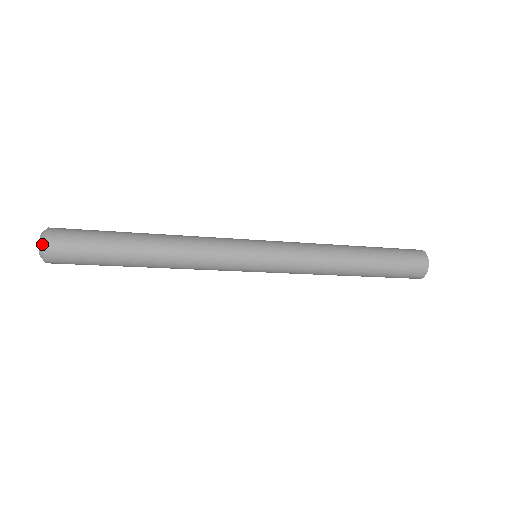
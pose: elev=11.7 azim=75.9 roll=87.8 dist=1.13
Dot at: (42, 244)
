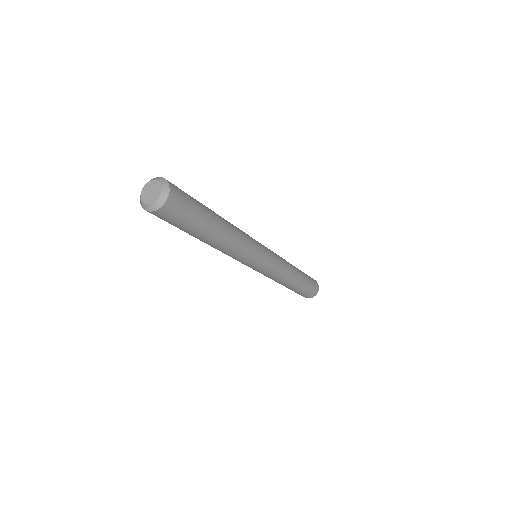
Dot at: (166, 195)
